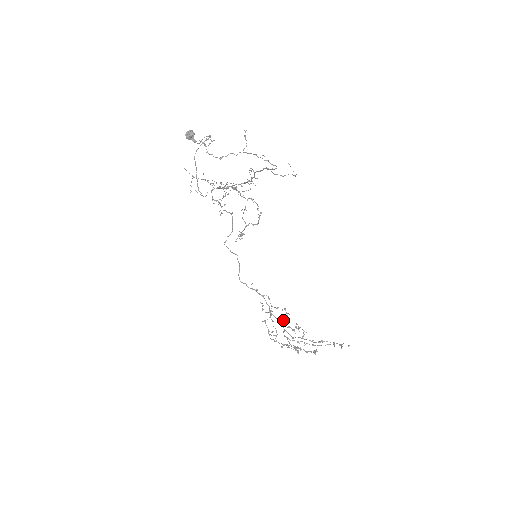
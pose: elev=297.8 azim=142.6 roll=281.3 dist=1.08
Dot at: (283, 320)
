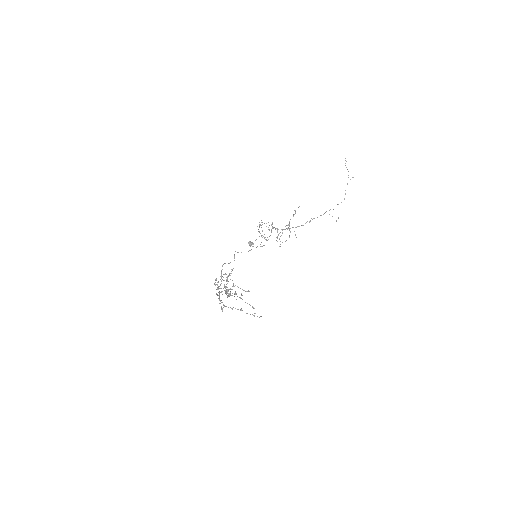
Dot at: (227, 290)
